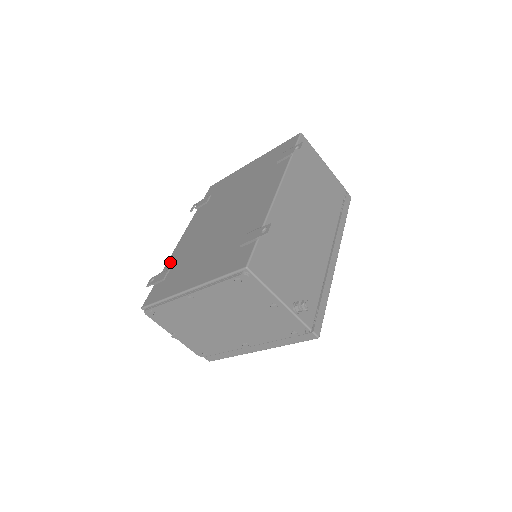
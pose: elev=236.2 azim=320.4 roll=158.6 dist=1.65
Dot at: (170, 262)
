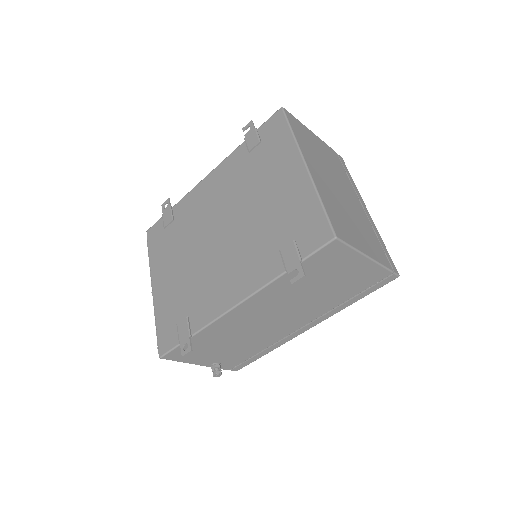
Dot at: (182, 205)
